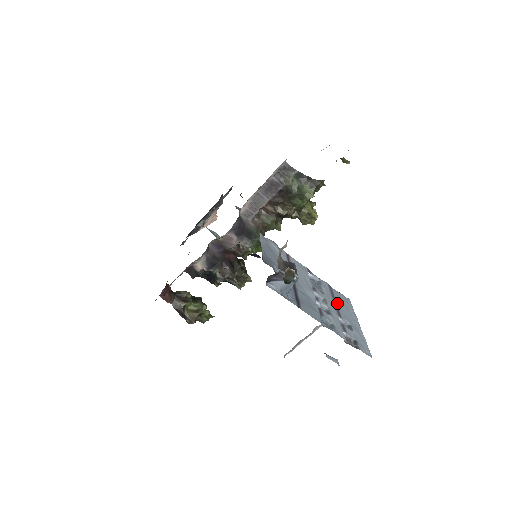
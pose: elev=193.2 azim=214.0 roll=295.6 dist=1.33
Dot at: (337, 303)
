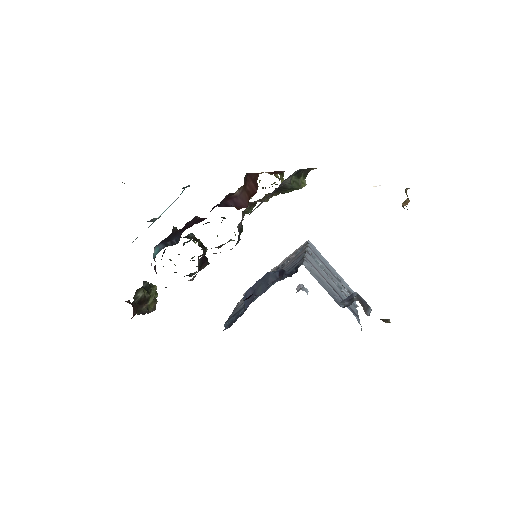
Dot at: (324, 263)
